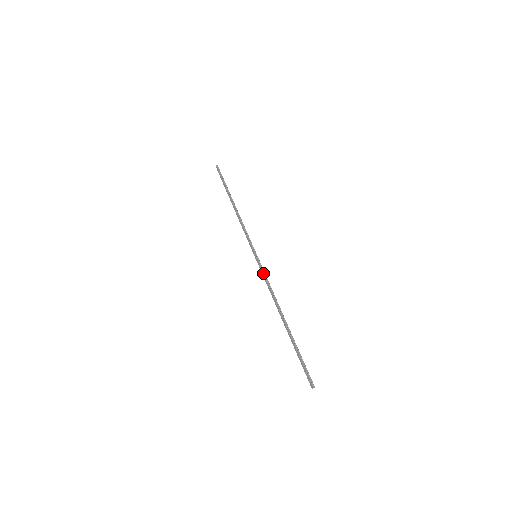
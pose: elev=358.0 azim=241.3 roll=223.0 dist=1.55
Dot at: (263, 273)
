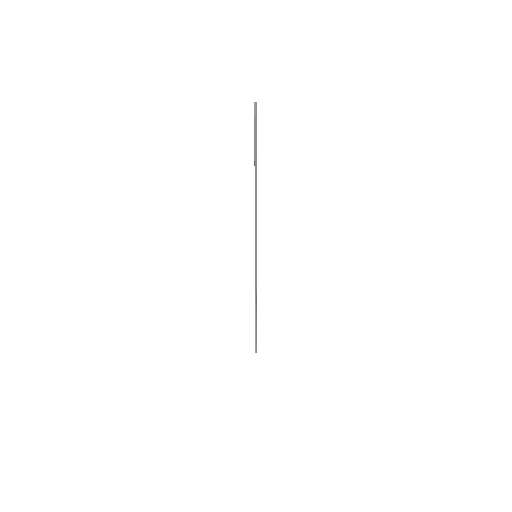
Dot at: (255, 275)
